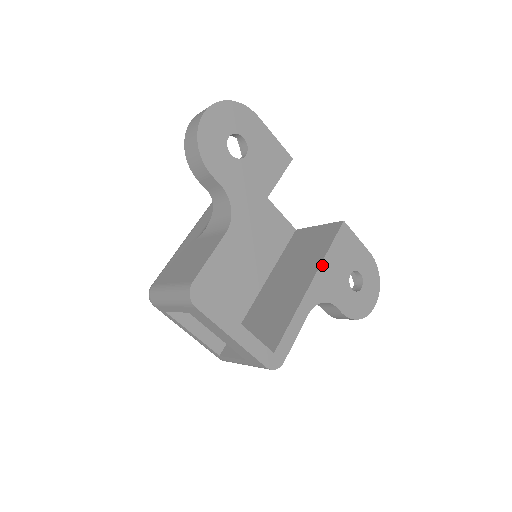
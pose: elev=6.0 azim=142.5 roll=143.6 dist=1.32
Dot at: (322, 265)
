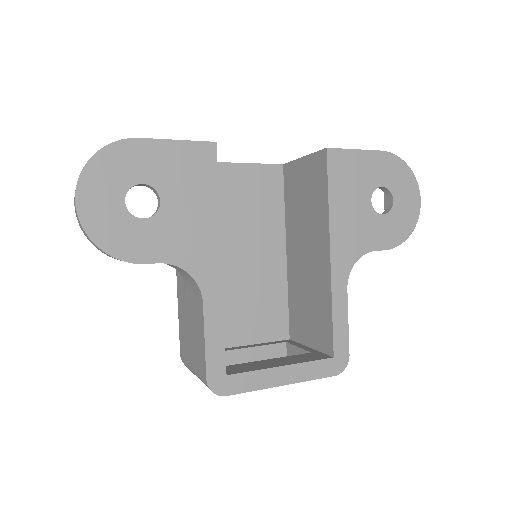
Dot at: (331, 225)
